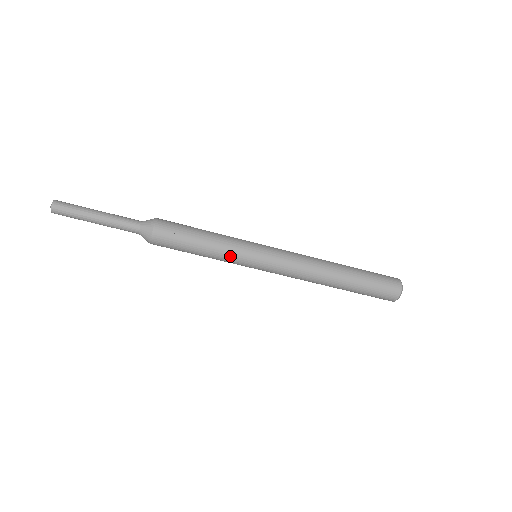
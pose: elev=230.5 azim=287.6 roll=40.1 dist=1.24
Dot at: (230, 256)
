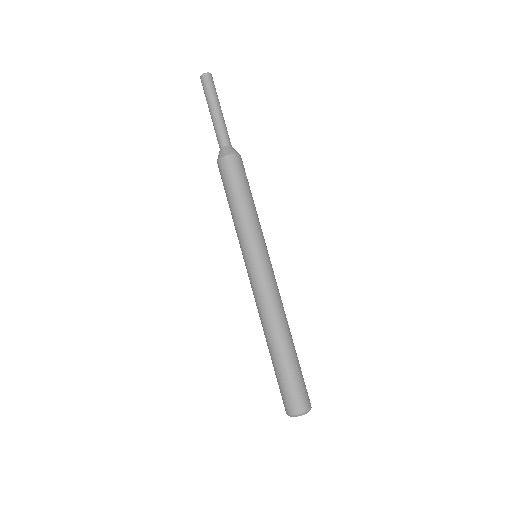
Dot at: (258, 227)
